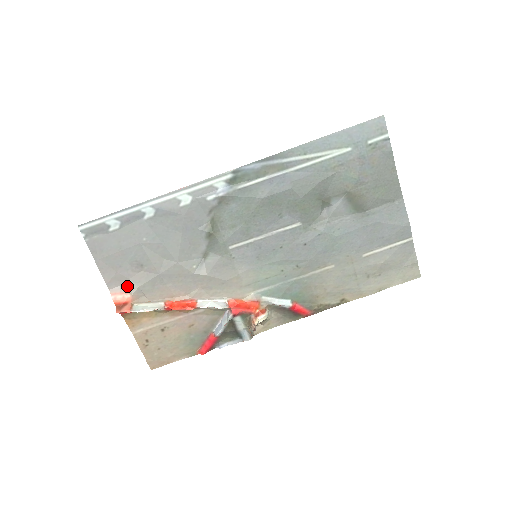
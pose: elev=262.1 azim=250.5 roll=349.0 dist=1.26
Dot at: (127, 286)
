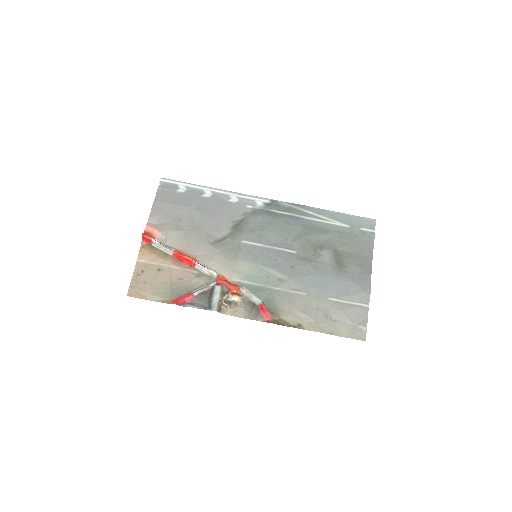
Dot at: (161, 226)
